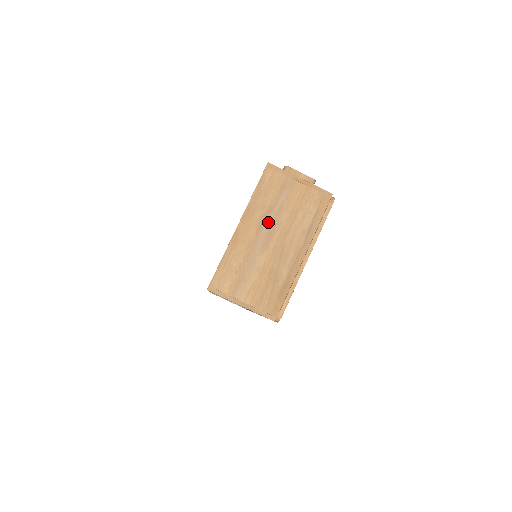
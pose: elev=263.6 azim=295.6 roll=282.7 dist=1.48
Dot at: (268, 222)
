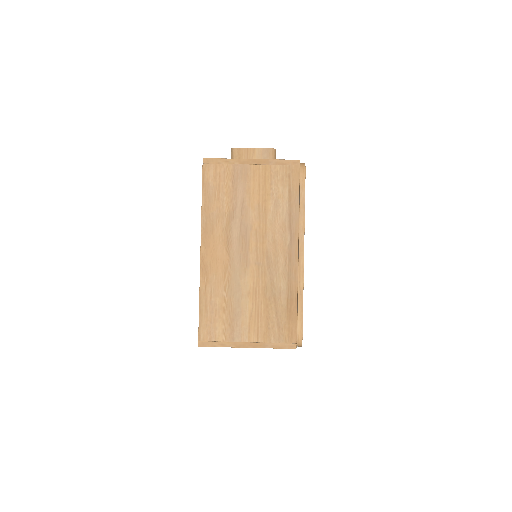
Dot at: (235, 232)
